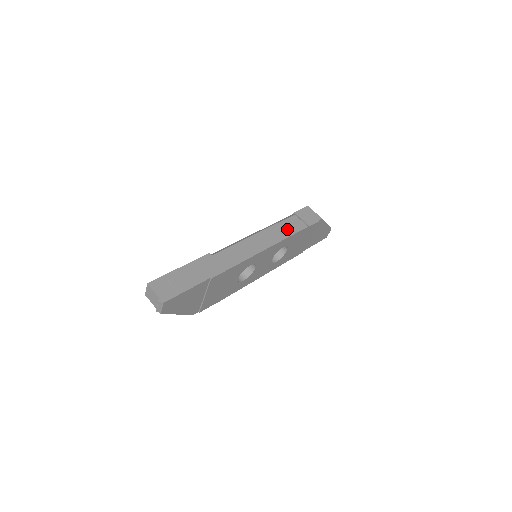
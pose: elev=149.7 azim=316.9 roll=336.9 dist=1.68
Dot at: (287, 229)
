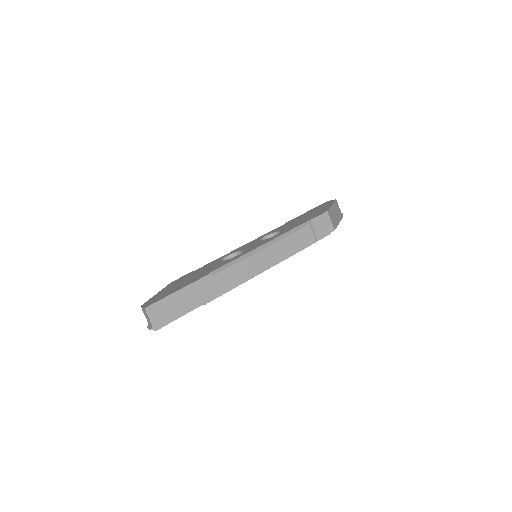
Dot at: (295, 245)
